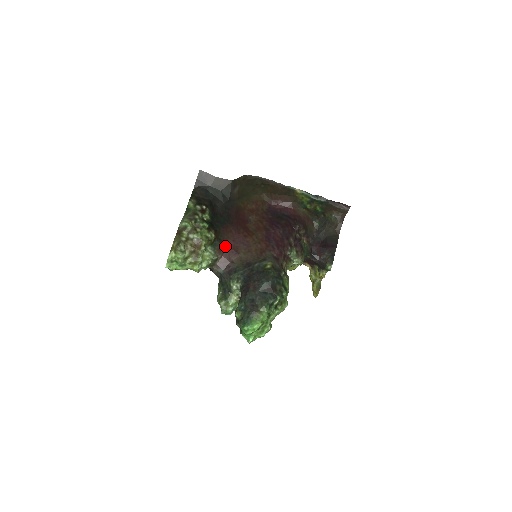
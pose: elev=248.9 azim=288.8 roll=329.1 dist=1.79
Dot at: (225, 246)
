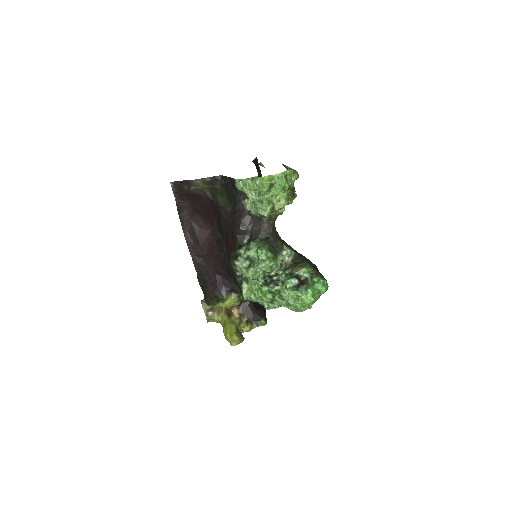
Dot at: occluded
